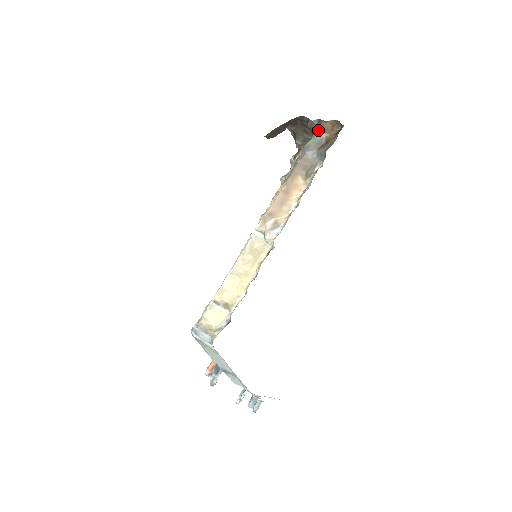
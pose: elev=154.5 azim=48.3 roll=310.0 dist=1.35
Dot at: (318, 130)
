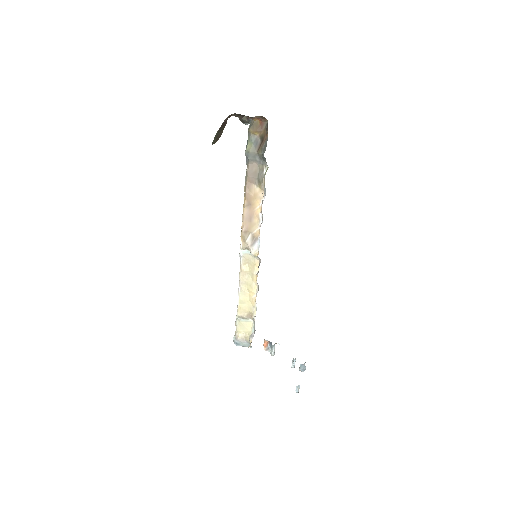
Dot at: (249, 131)
